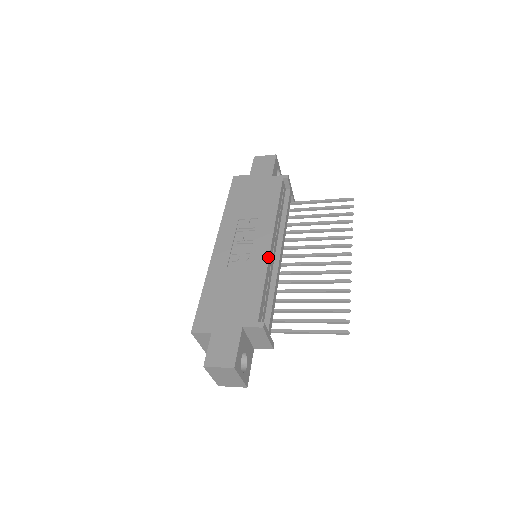
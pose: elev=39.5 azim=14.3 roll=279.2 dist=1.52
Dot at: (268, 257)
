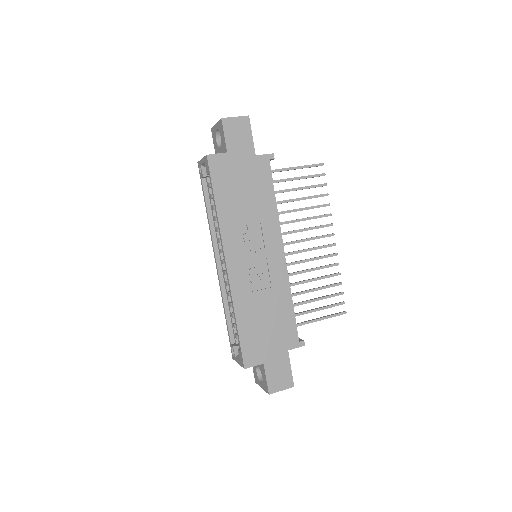
Dot at: (287, 273)
